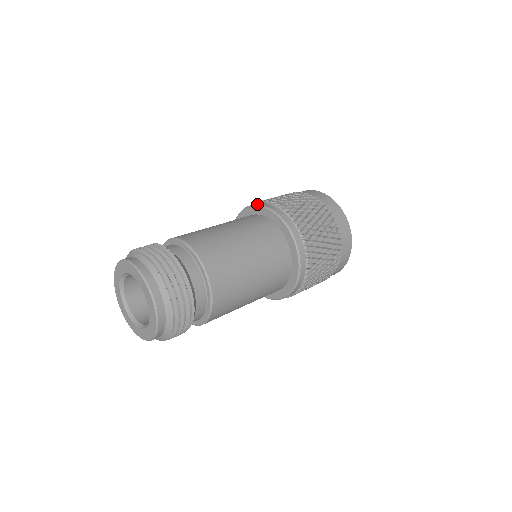
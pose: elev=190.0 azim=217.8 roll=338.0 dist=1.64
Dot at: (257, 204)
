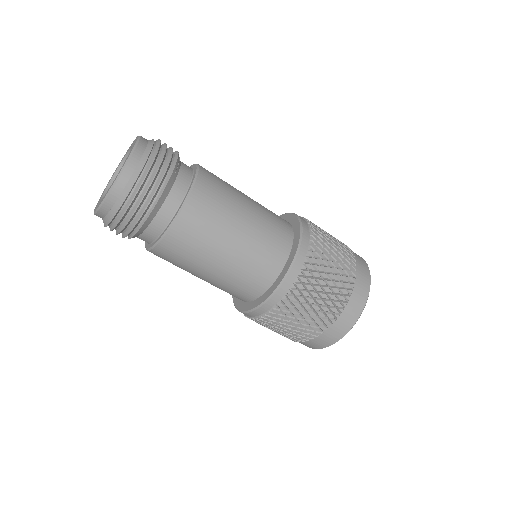
Dot at: occluded
